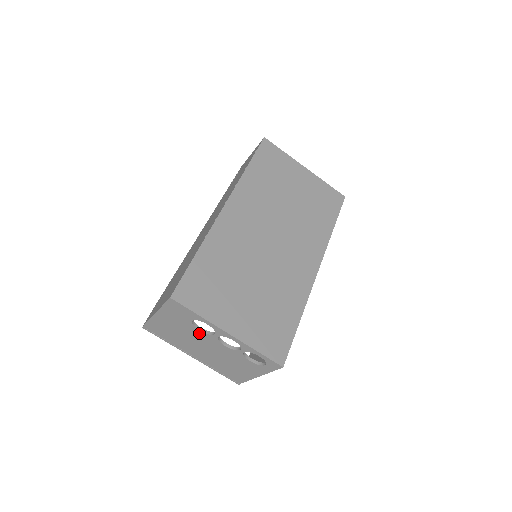
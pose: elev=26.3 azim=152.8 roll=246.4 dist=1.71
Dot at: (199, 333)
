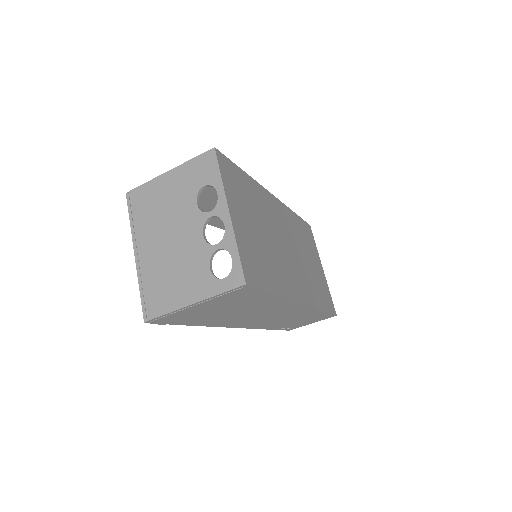
Dot at: (191, 208)
